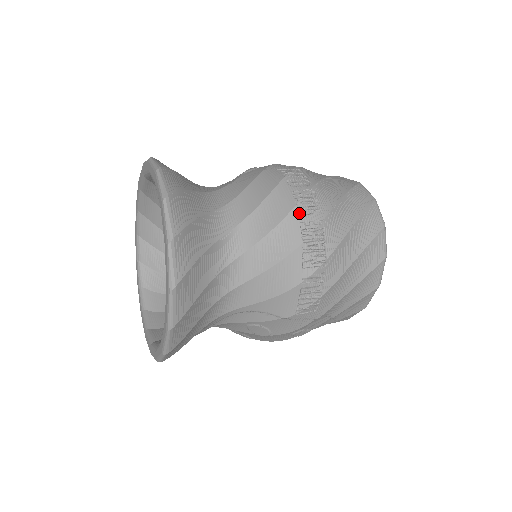
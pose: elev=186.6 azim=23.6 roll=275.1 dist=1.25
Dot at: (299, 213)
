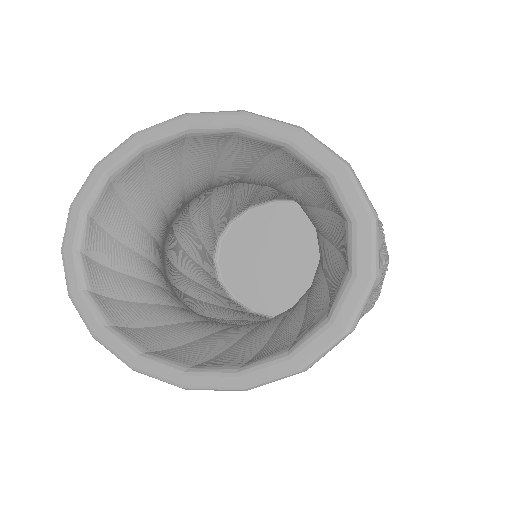
Dot at: (383, 250)
